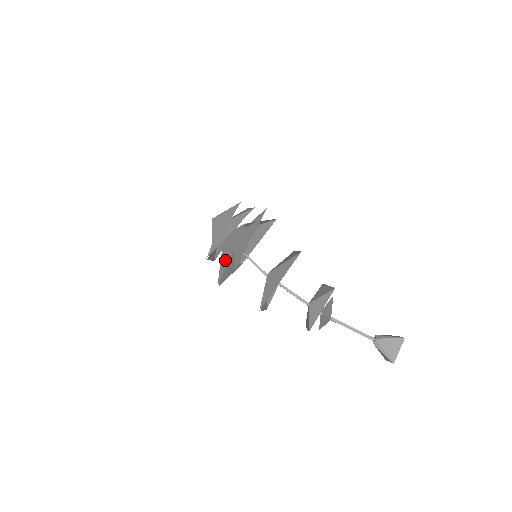
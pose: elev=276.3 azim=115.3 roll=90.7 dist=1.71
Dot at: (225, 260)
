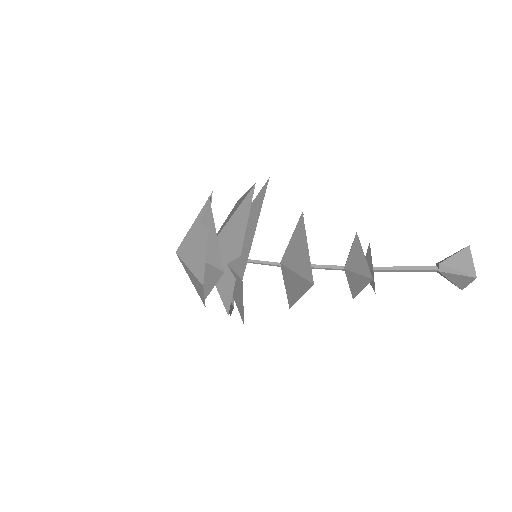
Dot at: occluded
